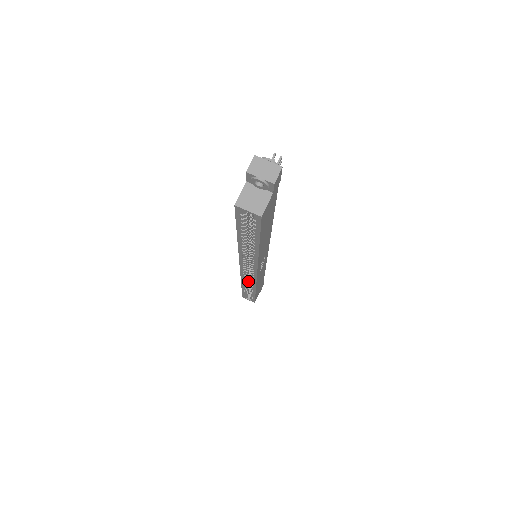
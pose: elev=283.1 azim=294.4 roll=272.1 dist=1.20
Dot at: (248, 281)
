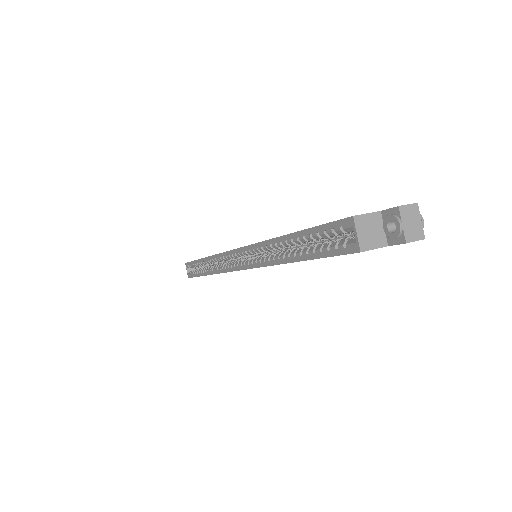
Dot at: (216, 262)
